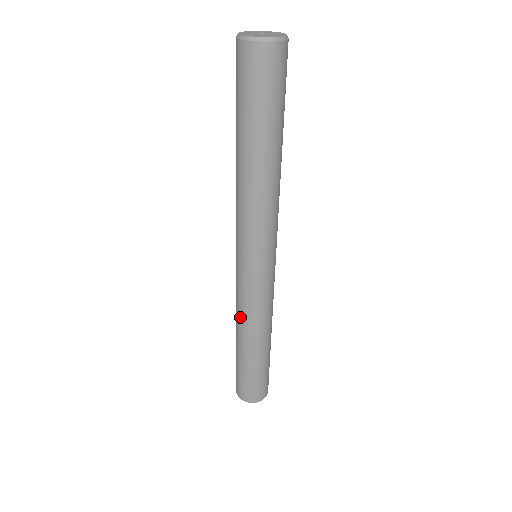
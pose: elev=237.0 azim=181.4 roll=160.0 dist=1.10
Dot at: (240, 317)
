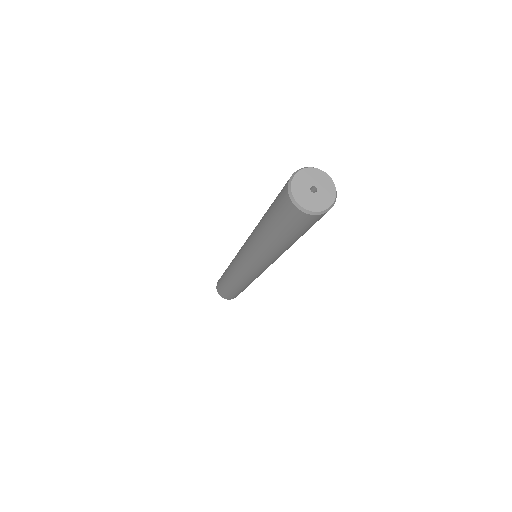
Dot at: (242, 284)
